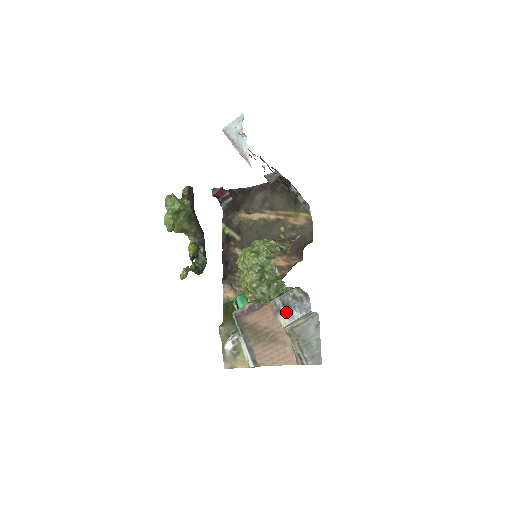
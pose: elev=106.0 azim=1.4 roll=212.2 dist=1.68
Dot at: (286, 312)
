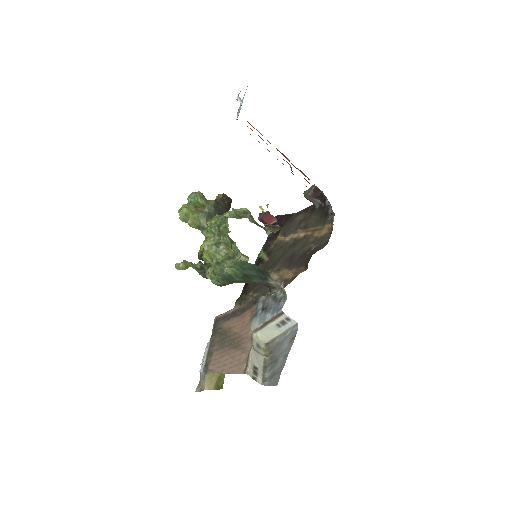
Dot at: (261, 315)
